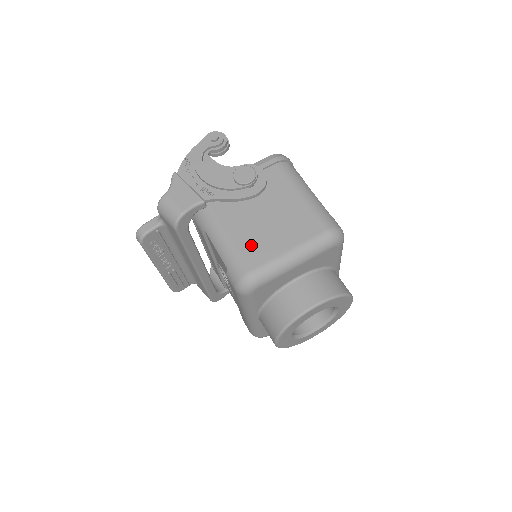
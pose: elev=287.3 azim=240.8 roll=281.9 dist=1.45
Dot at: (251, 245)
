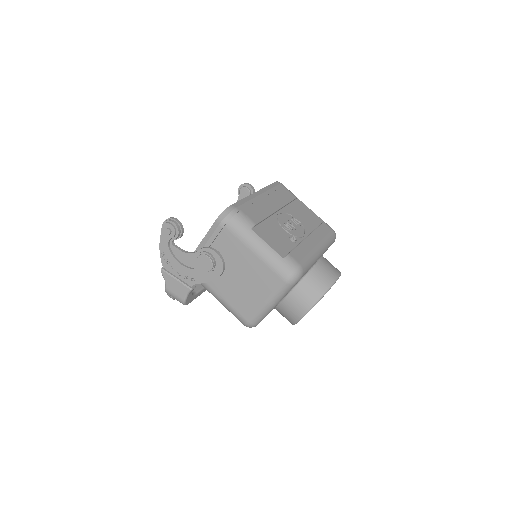
Dot at: (239, 302)
